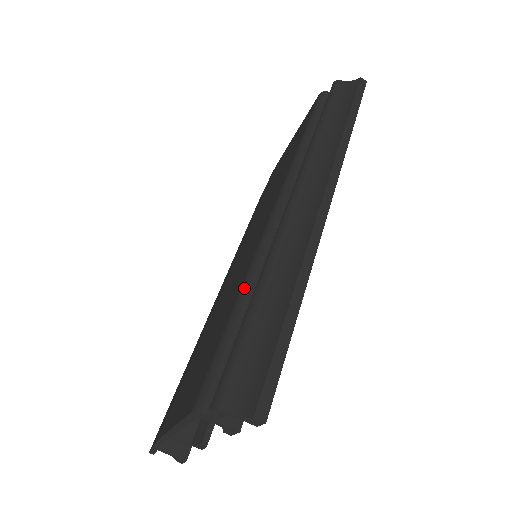
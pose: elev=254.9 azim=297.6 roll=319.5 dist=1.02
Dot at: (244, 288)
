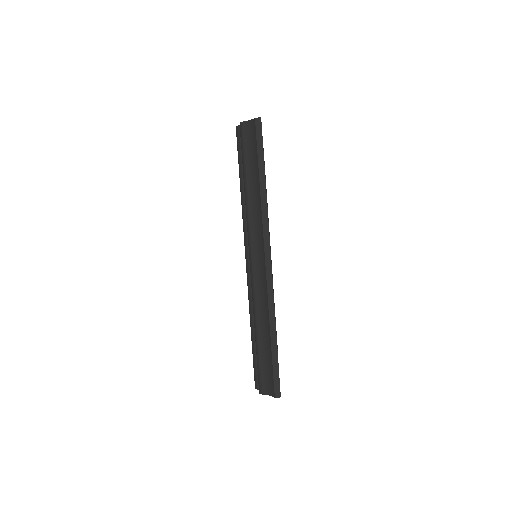
Dot at: (251, 322)
